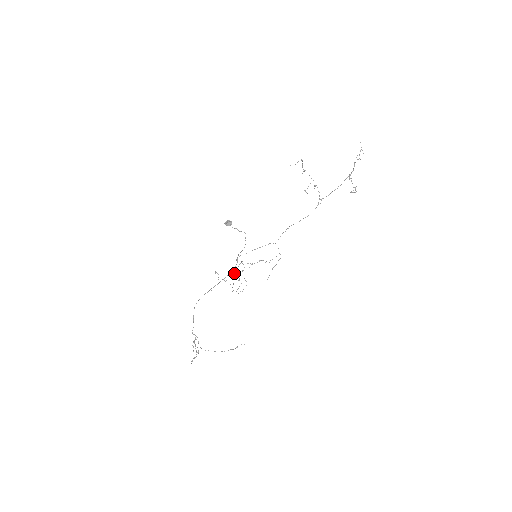
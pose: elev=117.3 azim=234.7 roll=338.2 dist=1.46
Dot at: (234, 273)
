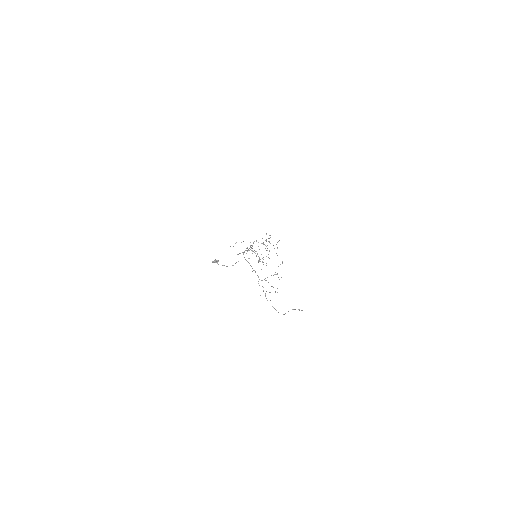
Dot at: occluded
